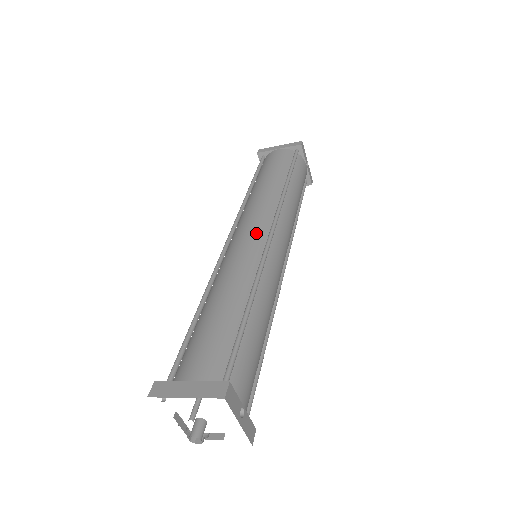
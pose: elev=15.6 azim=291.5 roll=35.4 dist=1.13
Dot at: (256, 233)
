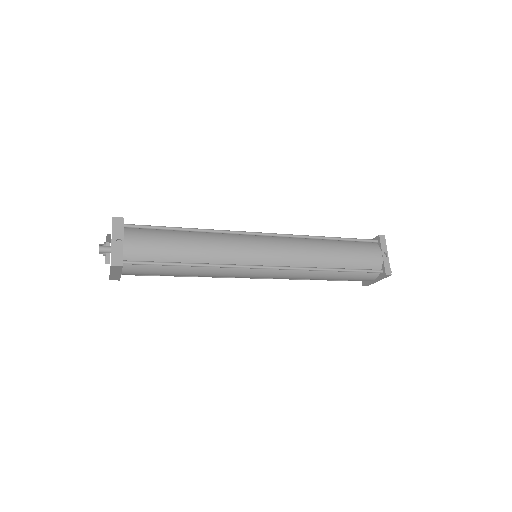
Dot at: occluded
